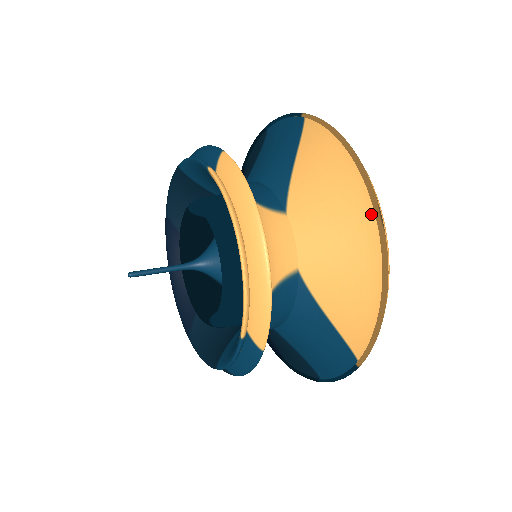
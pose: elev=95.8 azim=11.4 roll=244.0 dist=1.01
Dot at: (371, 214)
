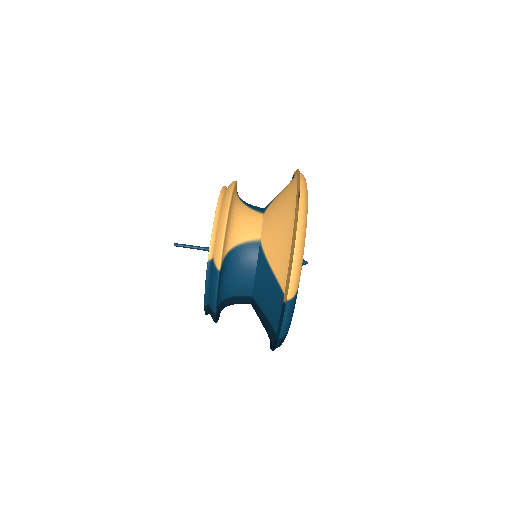
Dot at: occluded
